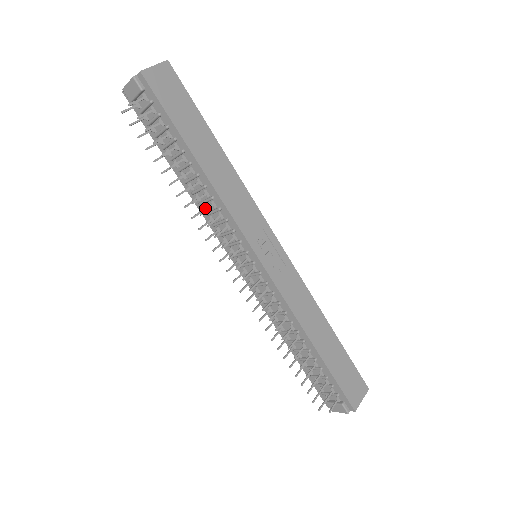
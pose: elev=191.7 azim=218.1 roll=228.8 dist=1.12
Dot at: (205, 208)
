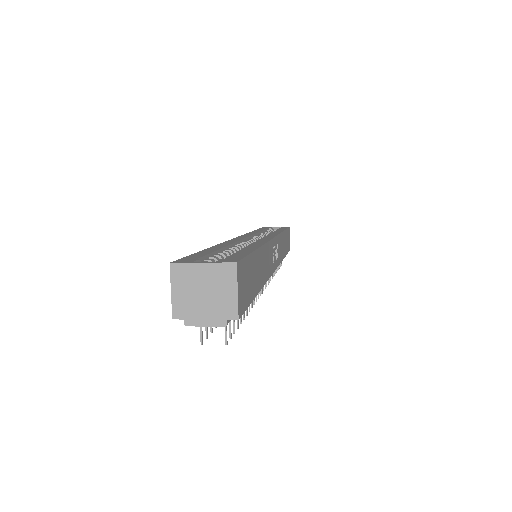
Dot at: occluded
